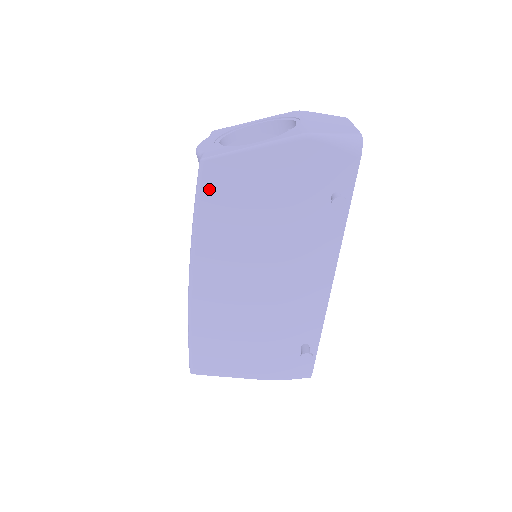
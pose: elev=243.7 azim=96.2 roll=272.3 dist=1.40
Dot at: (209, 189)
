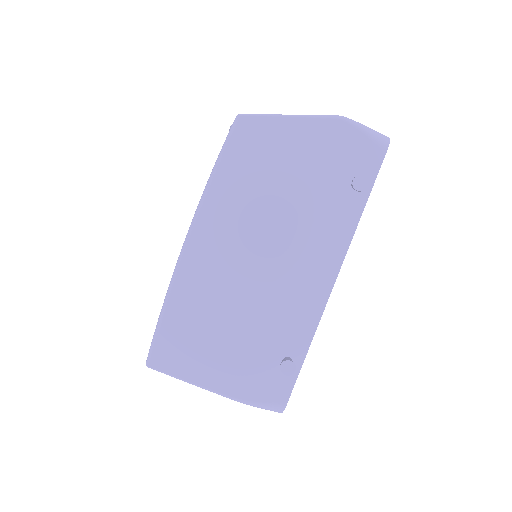
Dot at: (237, 145)
